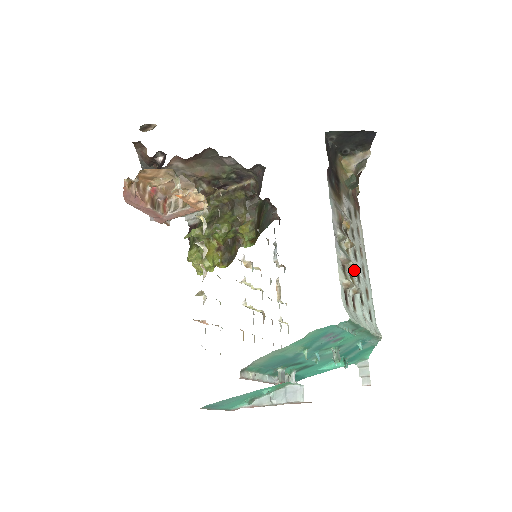
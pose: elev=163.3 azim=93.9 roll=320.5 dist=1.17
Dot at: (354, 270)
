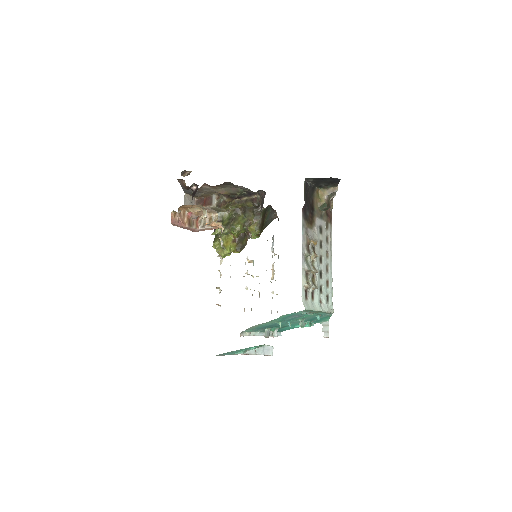
Dot at: (316, 273)
